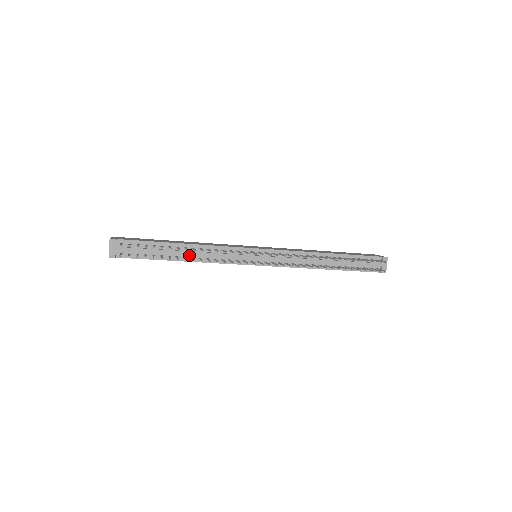
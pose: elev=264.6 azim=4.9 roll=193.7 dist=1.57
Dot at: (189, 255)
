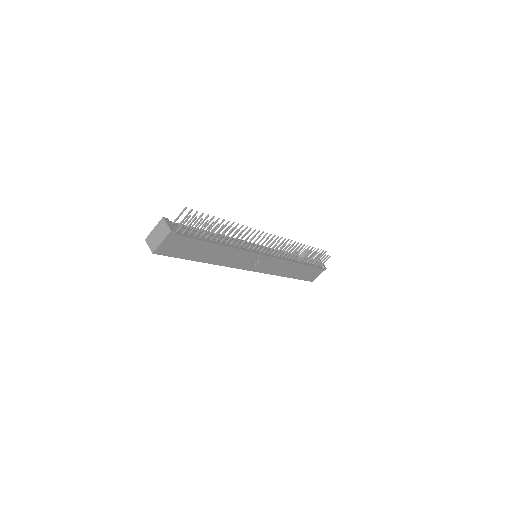
Dot at: (222, 241)
